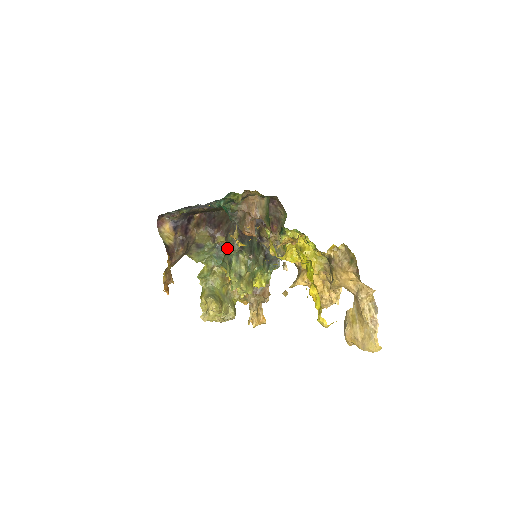
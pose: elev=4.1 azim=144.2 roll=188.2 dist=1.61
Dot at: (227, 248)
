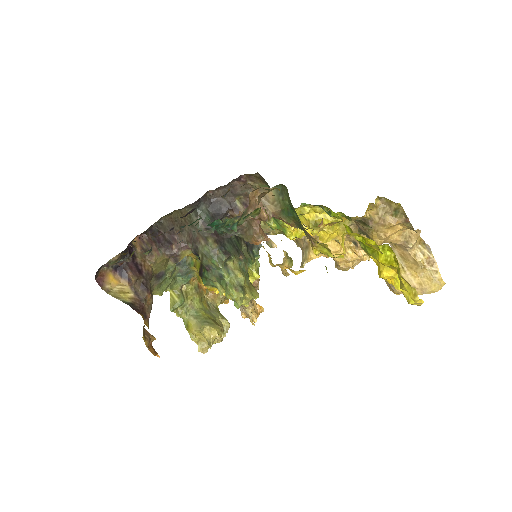
Dot at: (207, 263)
